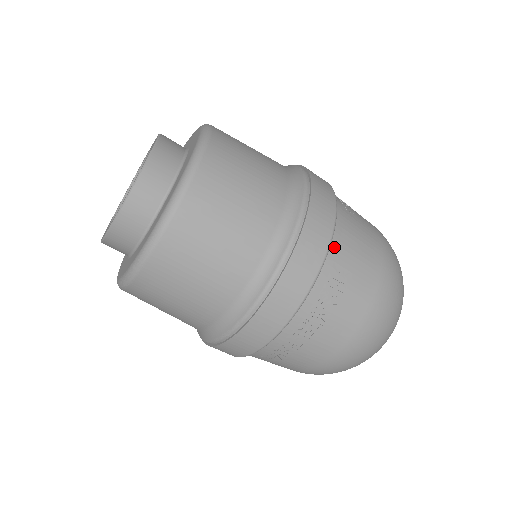
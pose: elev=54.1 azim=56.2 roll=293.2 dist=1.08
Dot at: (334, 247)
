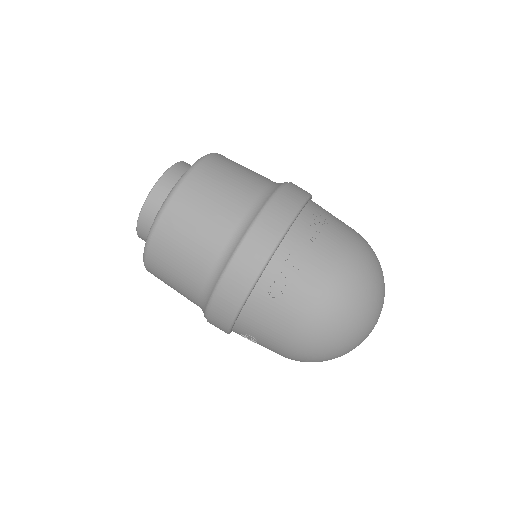
Dot at: (313, 204)
